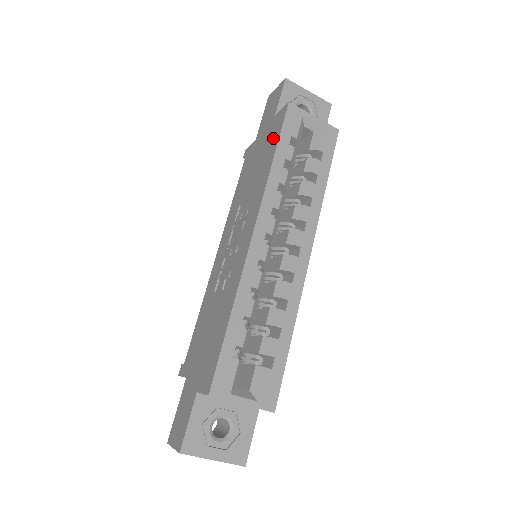
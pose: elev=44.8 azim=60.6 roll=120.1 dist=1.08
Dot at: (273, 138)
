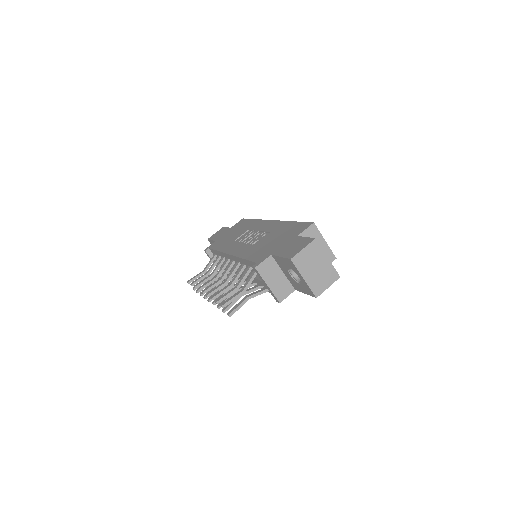
Dot at: (243, 223)
